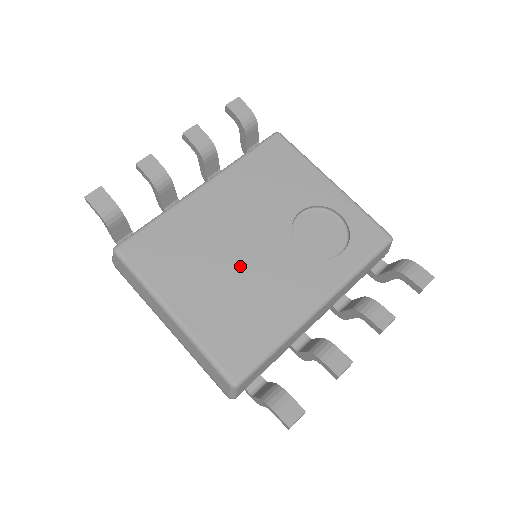
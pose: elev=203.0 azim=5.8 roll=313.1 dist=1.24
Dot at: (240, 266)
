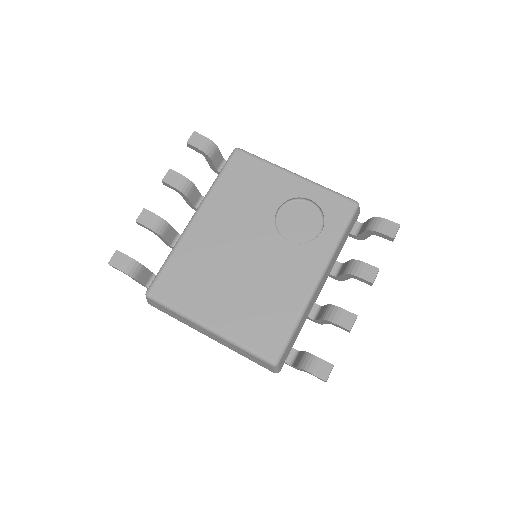
Dot at: (246, 272)
